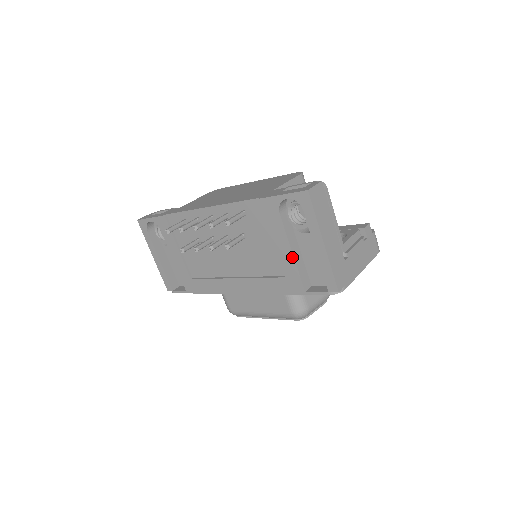
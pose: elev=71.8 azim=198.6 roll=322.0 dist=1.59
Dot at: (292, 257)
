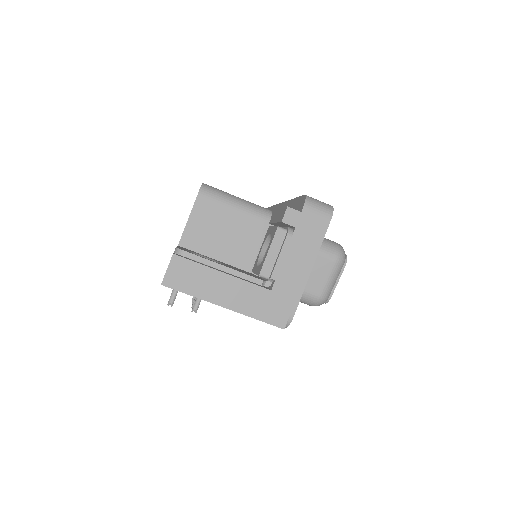
Dot at: occluded
